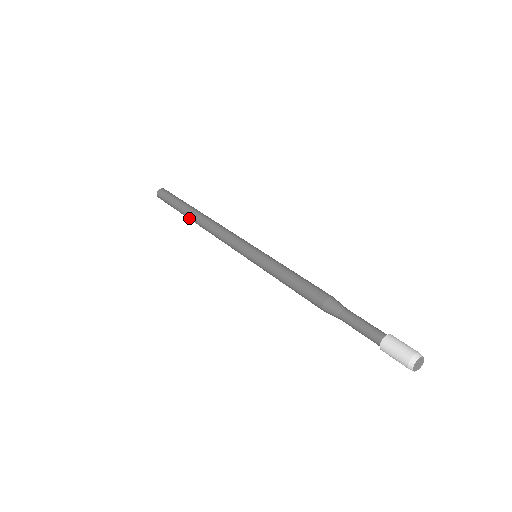
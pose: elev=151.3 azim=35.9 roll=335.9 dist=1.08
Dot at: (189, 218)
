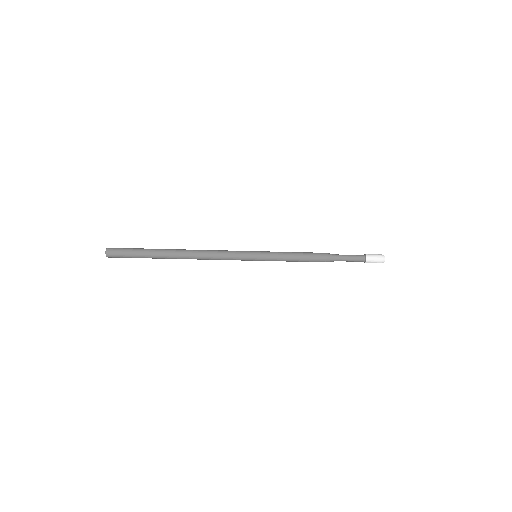
Dot at: (168, 255)
